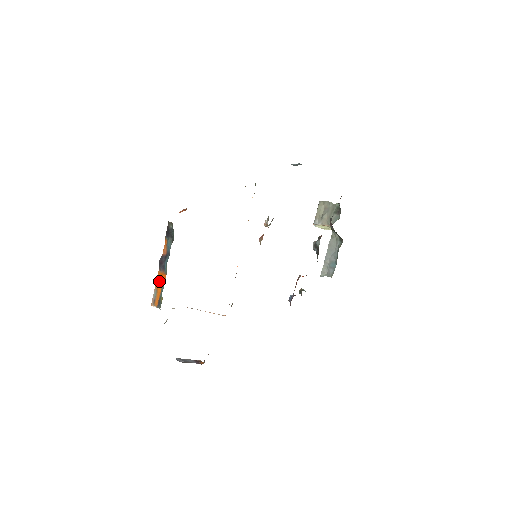
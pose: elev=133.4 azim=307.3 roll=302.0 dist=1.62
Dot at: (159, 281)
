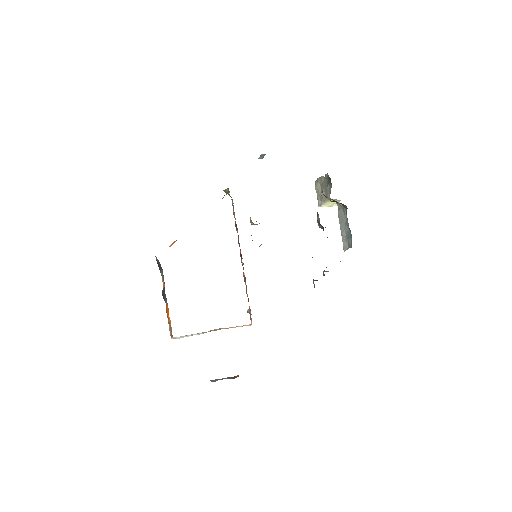
Dot at: (167, 313)
